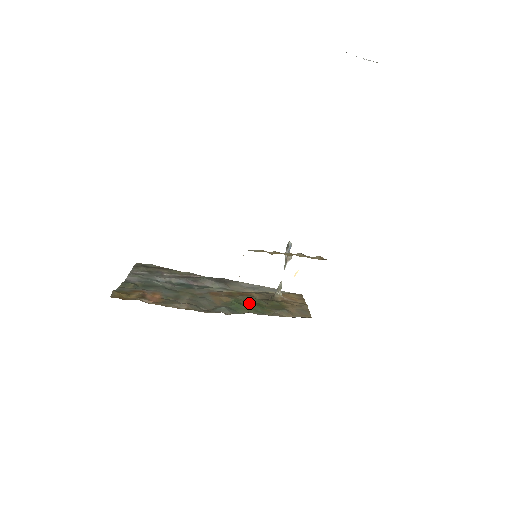
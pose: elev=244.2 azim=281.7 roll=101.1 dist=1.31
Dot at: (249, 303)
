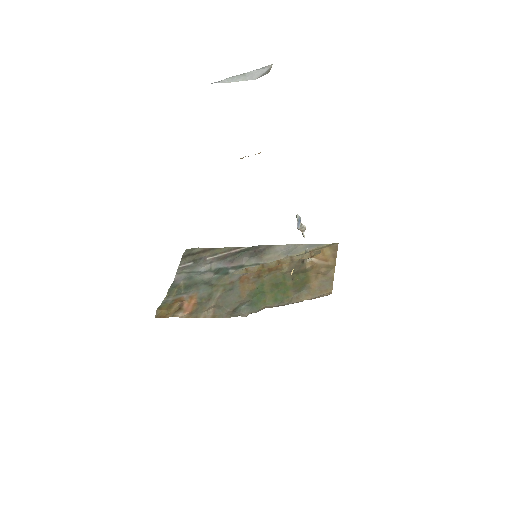
Dot at: (272, 288)
